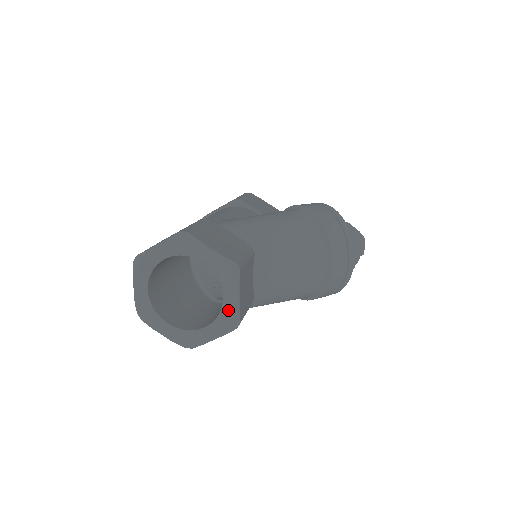
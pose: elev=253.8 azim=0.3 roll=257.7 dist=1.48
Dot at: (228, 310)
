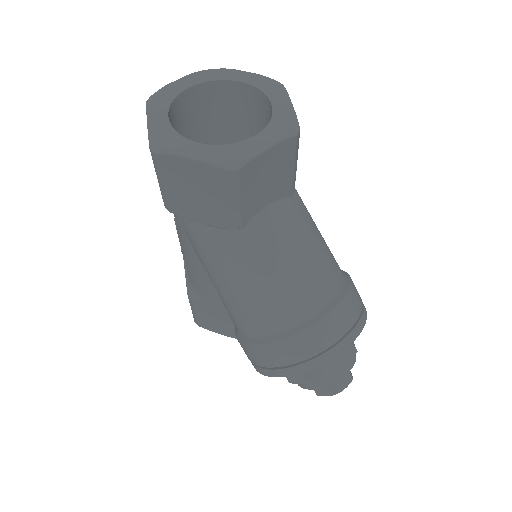
Dot at: (244, 147)
